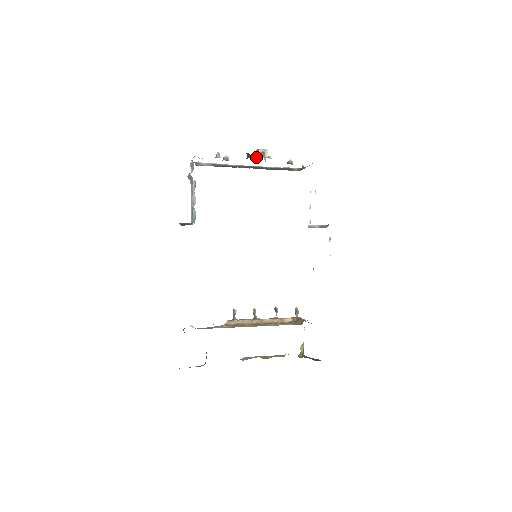
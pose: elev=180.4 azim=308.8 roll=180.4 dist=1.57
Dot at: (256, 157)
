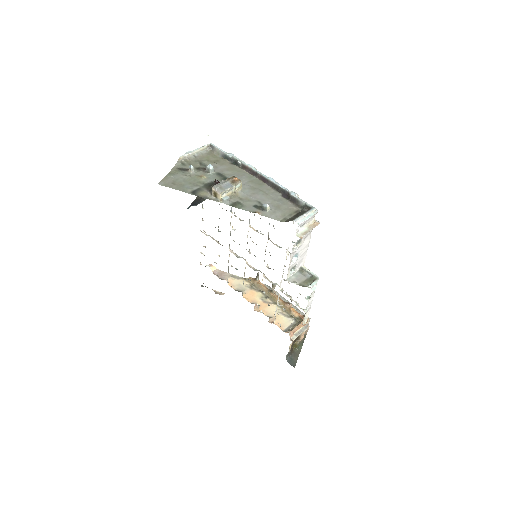
Dot at: (212, 192)
